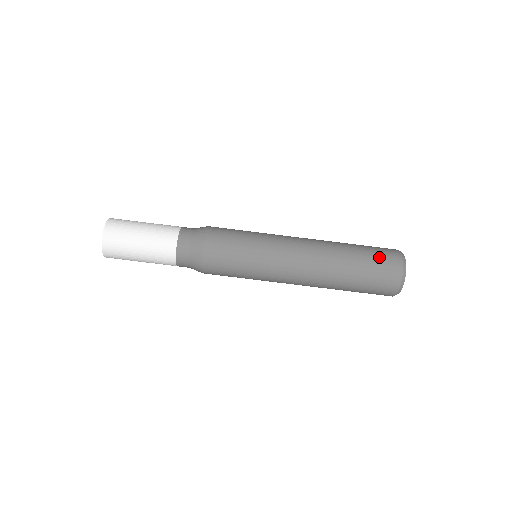
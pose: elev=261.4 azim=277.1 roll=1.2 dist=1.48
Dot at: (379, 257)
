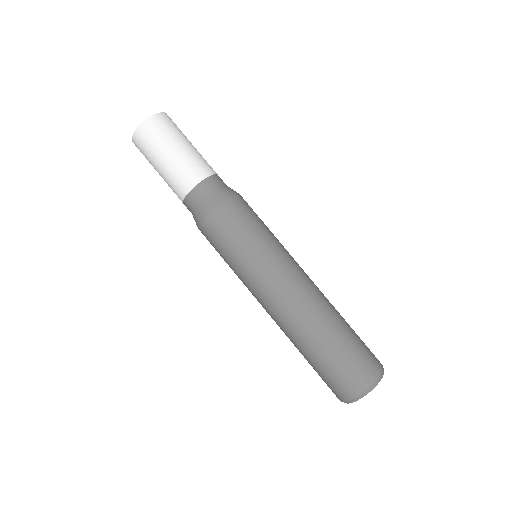
Dot at: (364, 349)
